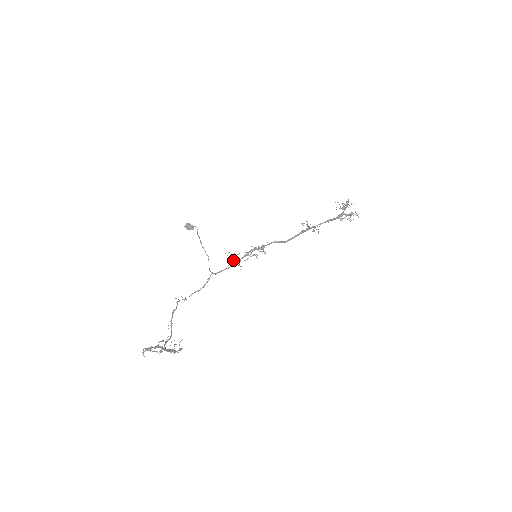
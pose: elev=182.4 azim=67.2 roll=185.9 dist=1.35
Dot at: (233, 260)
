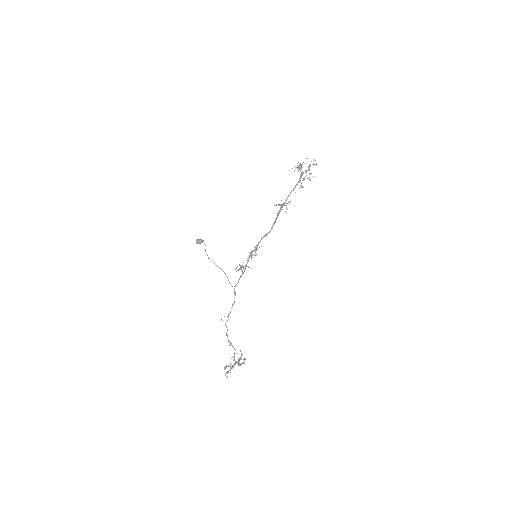
Dot at: (242, 271)
